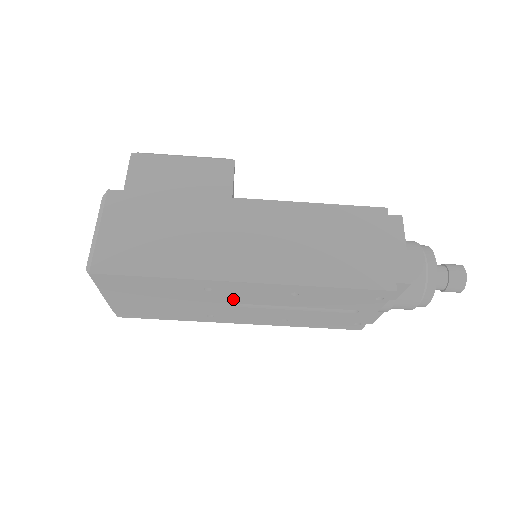
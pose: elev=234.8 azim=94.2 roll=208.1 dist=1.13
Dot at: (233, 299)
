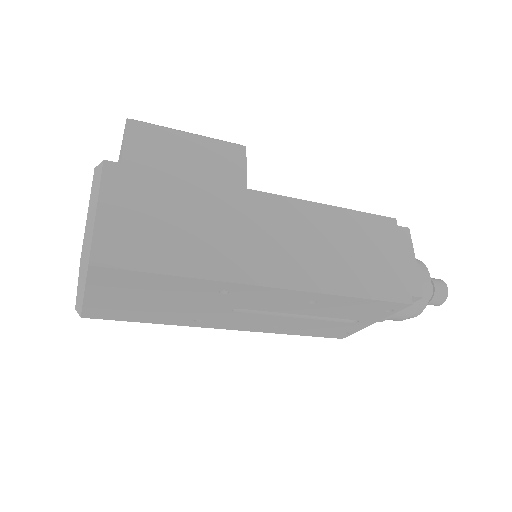
Dot at: (242, 304)
